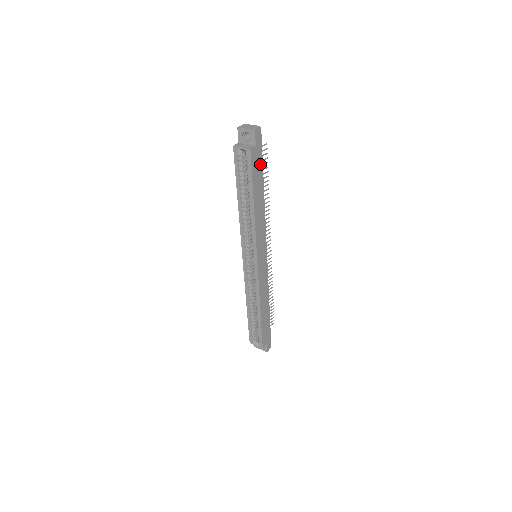
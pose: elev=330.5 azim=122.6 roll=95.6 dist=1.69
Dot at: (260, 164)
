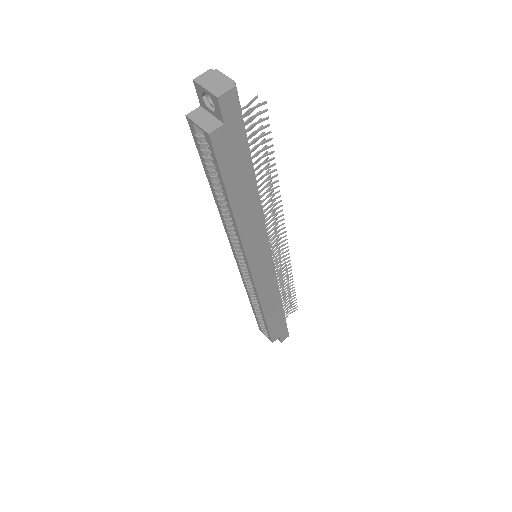
Dot at: (242, 148)
